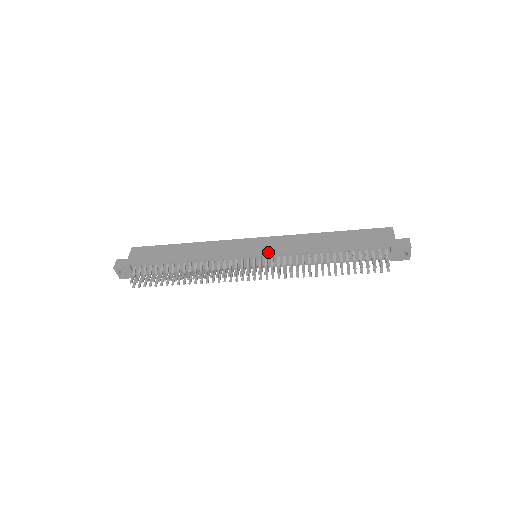
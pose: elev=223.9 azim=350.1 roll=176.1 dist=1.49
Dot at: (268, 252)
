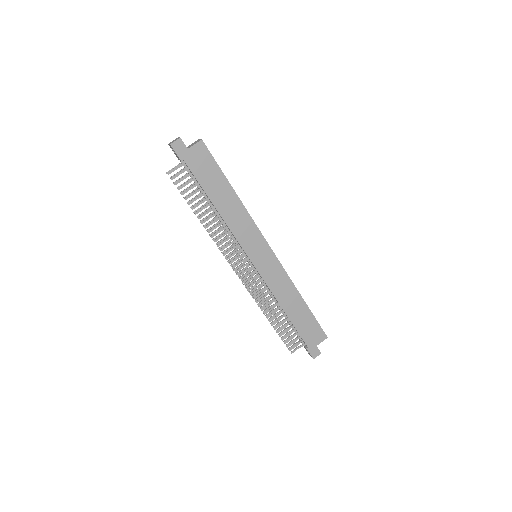
Dot at: (262, 271)
